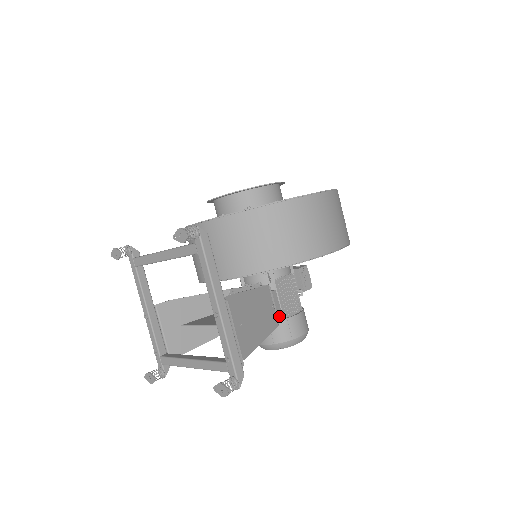
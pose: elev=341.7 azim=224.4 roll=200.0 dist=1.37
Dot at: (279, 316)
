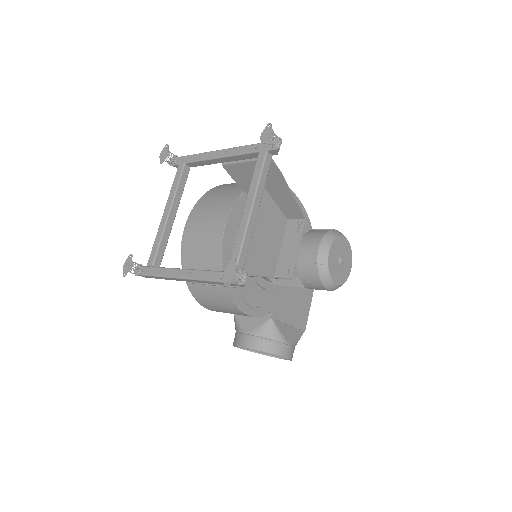
Dot at: occluded
